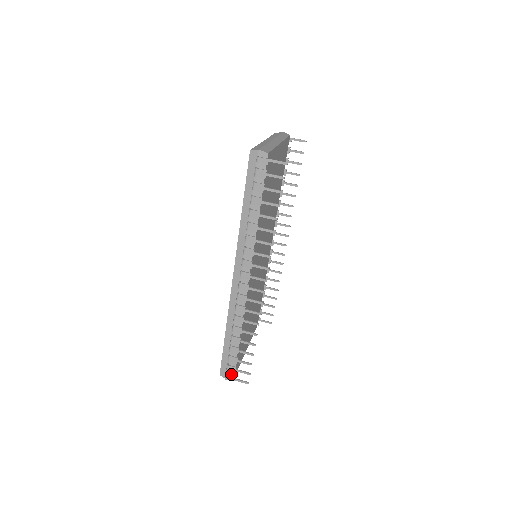
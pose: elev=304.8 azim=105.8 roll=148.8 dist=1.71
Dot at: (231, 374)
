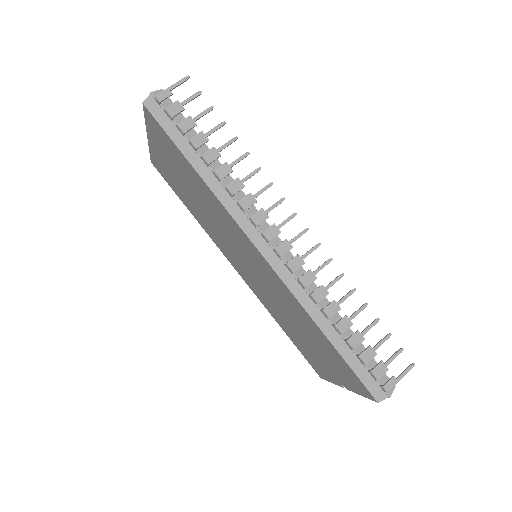
Dot at: (386, 382)
